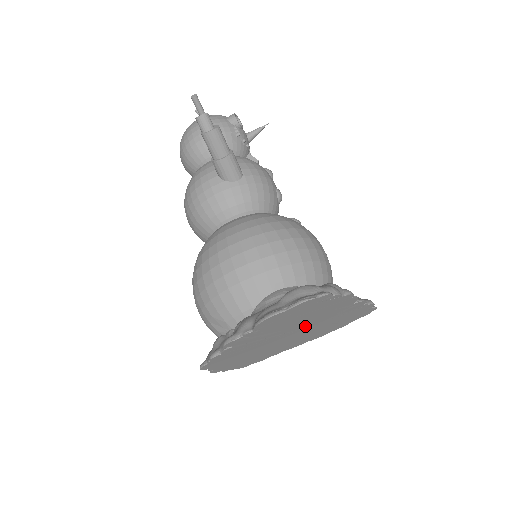
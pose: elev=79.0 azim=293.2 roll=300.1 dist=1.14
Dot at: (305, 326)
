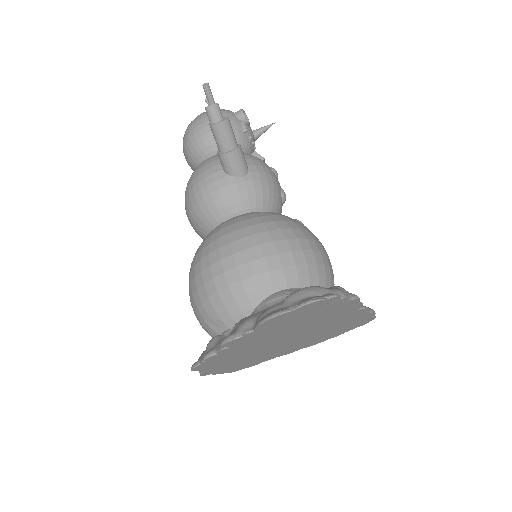
Dot at: (304, 331)
